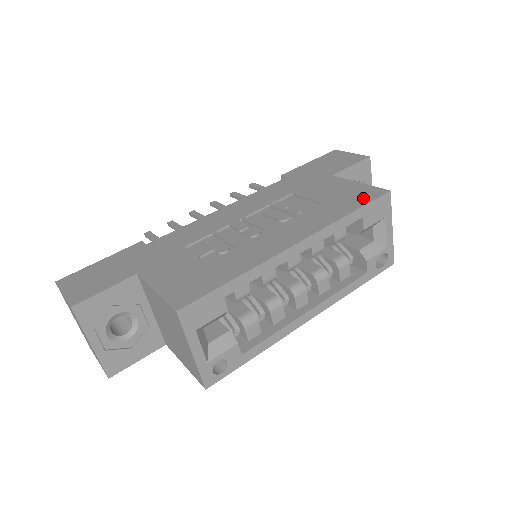
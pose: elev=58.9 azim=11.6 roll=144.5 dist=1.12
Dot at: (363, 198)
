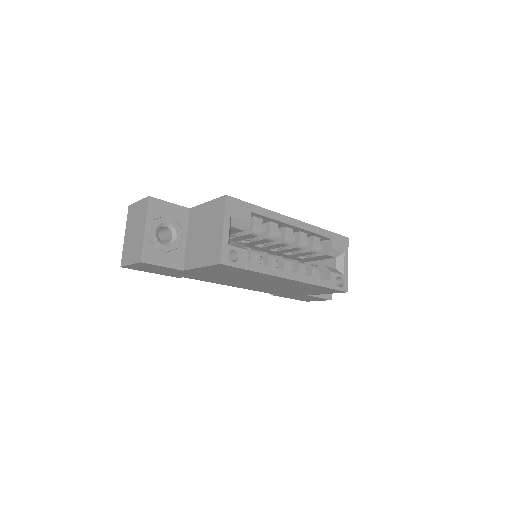
Dot at: occluded
